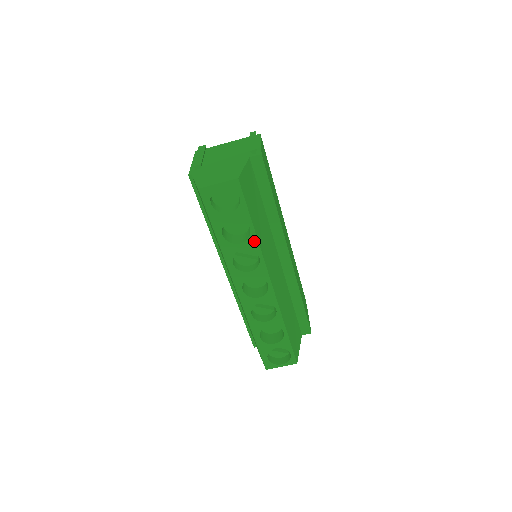
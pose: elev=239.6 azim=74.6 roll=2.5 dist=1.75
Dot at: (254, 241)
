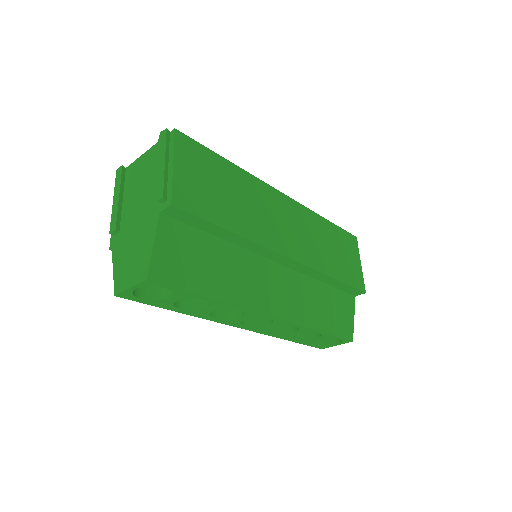
Dot at: (220, 304)
